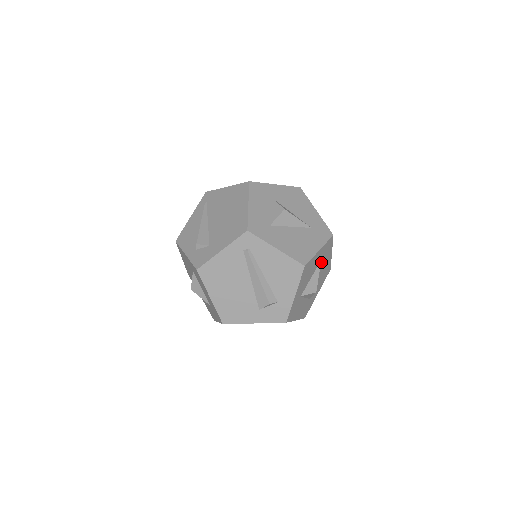
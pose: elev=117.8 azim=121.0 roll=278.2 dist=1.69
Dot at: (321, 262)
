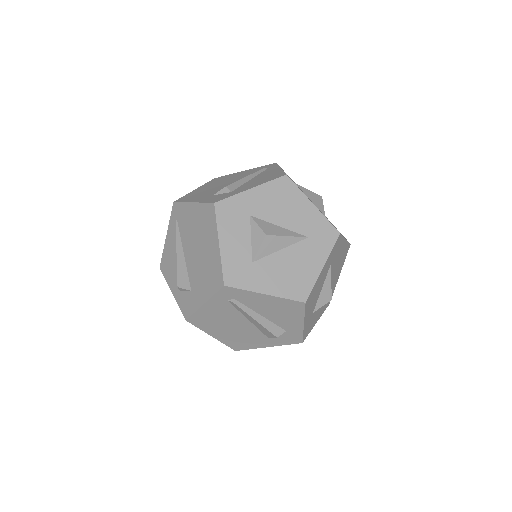
Dot at: (331, 264)
